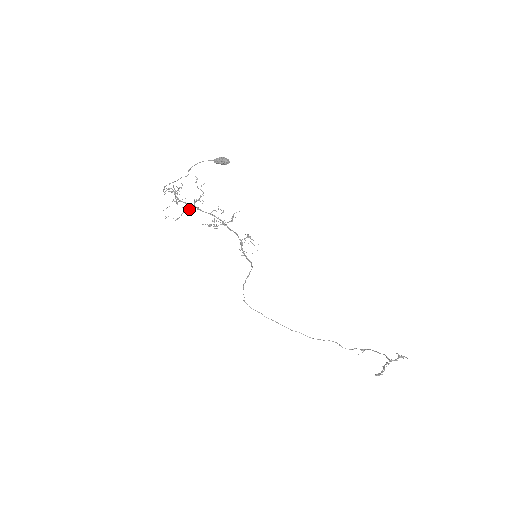
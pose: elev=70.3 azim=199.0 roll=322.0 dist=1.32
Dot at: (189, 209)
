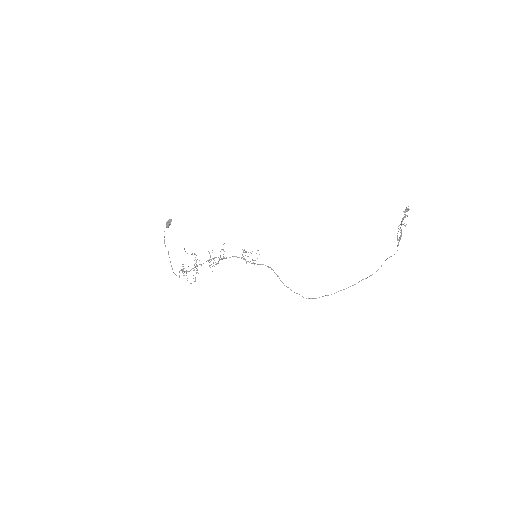
Dot at: (194, 270)
